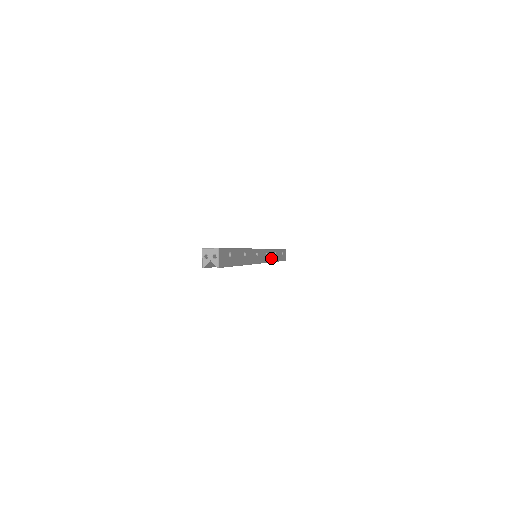
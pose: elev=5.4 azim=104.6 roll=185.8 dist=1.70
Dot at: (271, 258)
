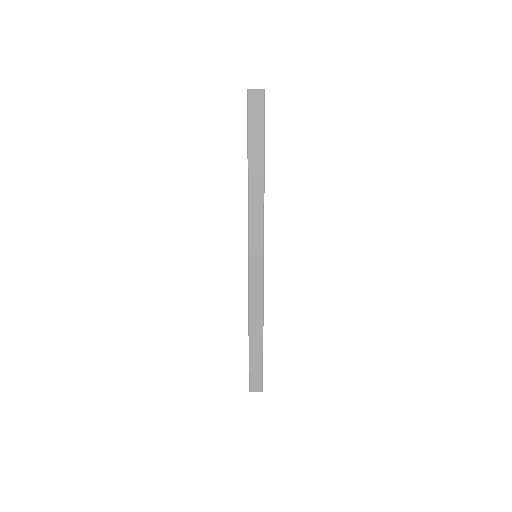
Dot at: occluded
